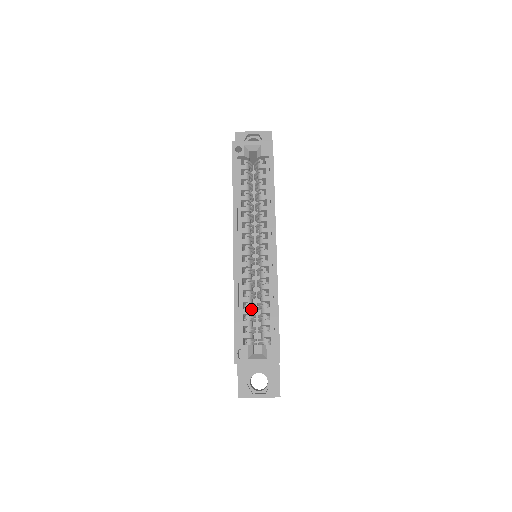
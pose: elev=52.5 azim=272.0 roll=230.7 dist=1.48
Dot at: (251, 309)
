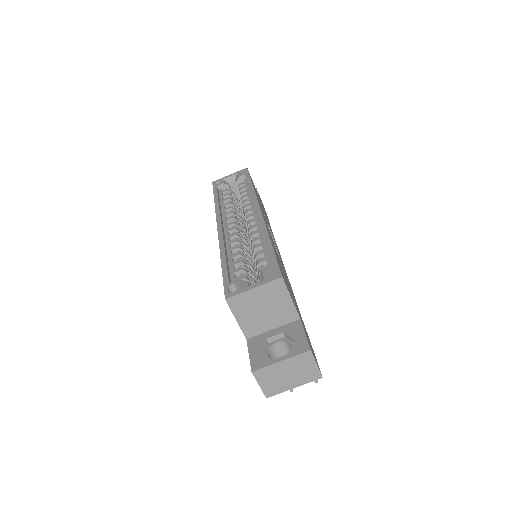
Dot at: (243, 261)
